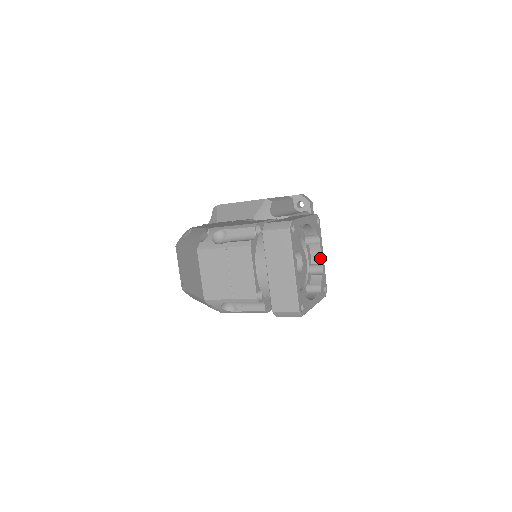
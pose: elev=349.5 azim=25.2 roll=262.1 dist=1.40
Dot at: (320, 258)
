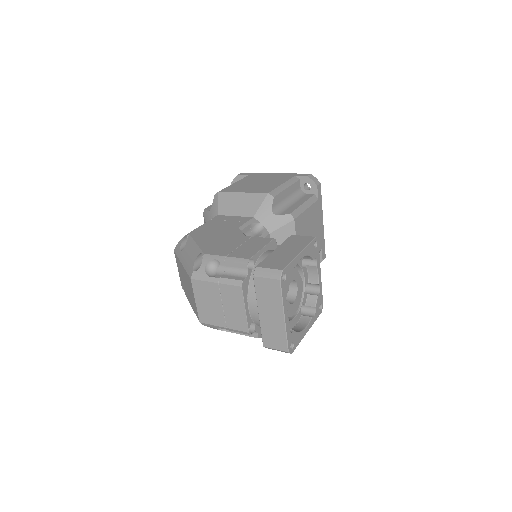
Dot at: (317, 279)
